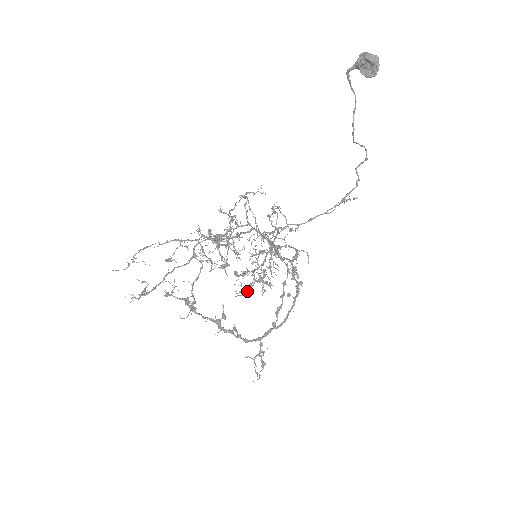
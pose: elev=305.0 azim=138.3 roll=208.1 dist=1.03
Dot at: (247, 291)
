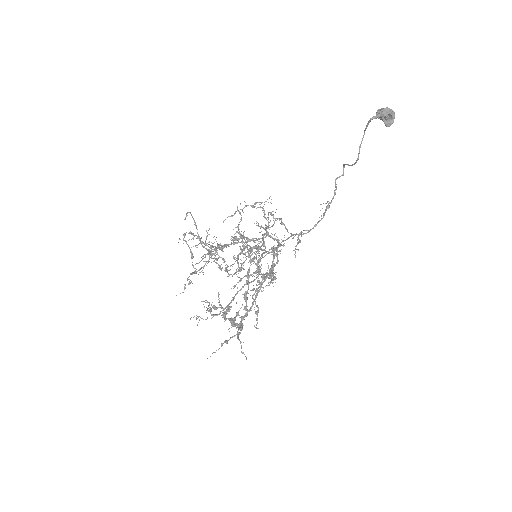
Dot at: occluded
